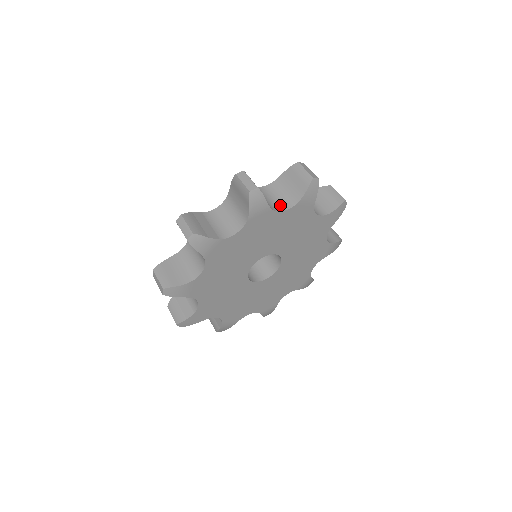
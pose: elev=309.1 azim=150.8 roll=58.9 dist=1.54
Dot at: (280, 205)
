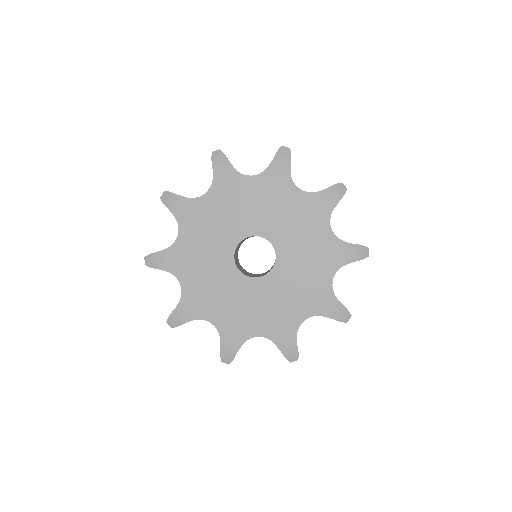
Dot at: occluded
